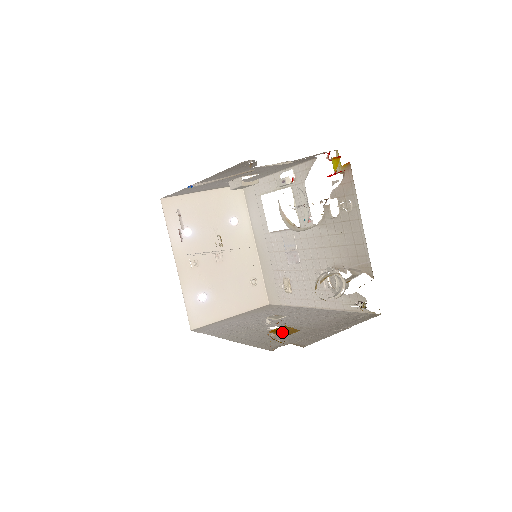
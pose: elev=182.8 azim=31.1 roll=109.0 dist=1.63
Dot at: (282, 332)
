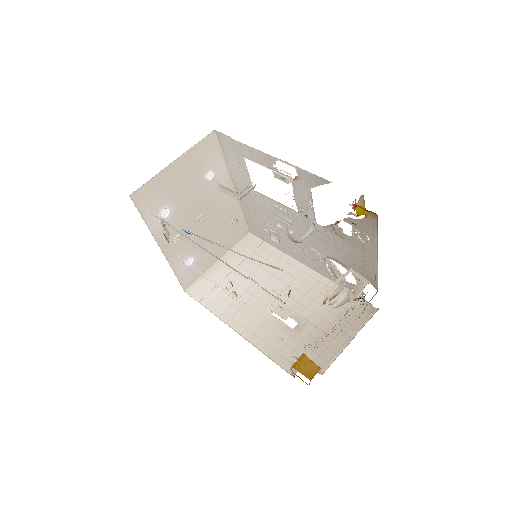
Dot at: (305, 371)
